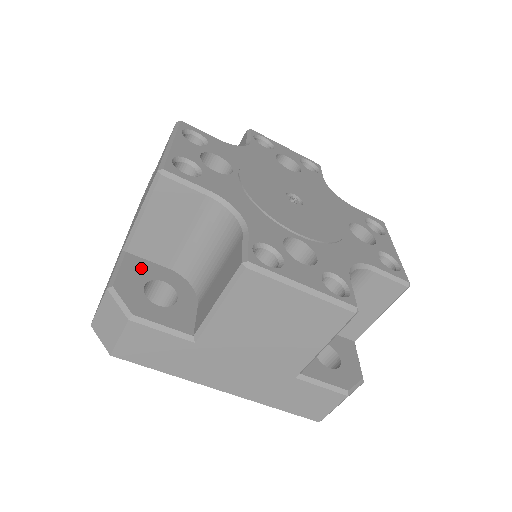
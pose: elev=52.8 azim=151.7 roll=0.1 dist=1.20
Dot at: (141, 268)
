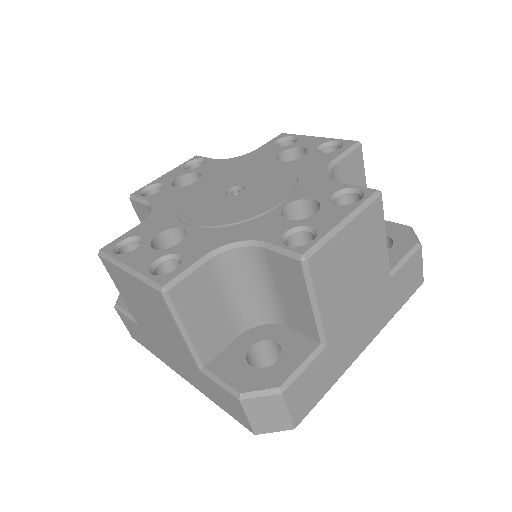
Dot at: (228, 361)
